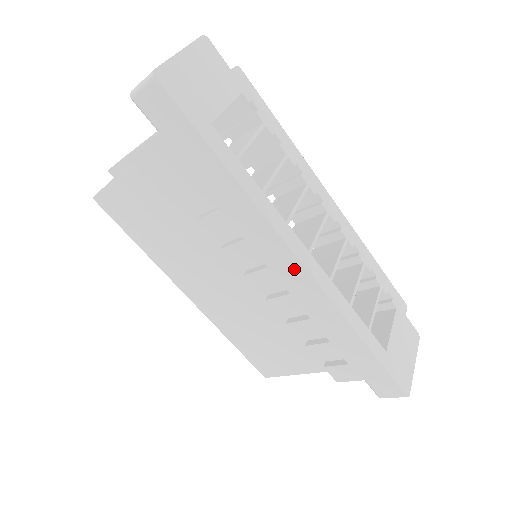
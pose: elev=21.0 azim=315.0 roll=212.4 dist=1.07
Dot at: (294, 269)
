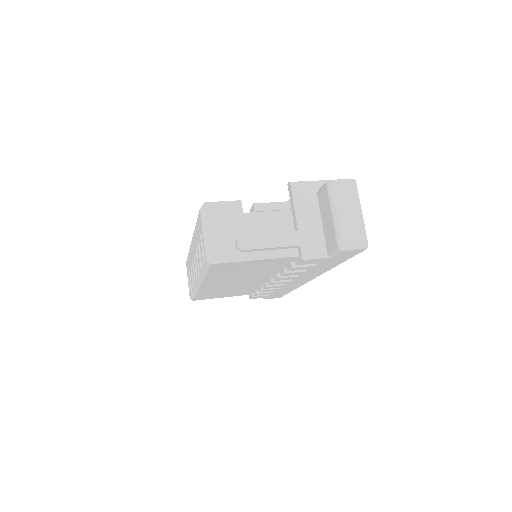
Dot at: occluded
